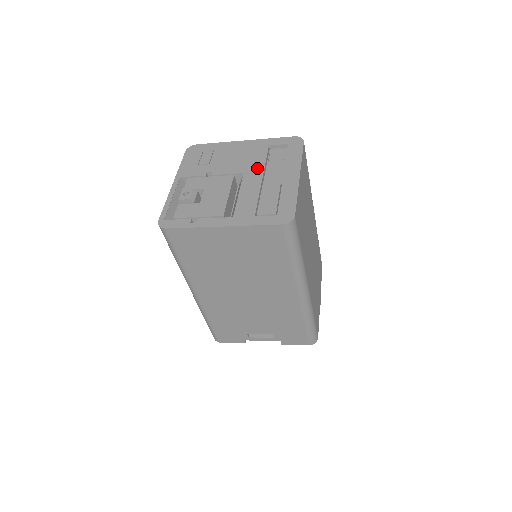
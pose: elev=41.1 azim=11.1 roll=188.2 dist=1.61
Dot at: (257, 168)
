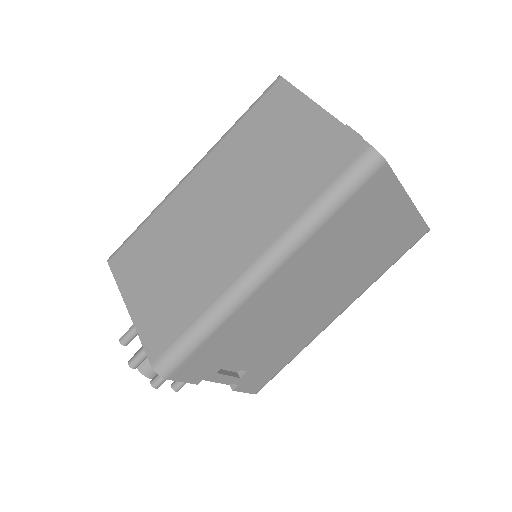
Dot at: occluded
